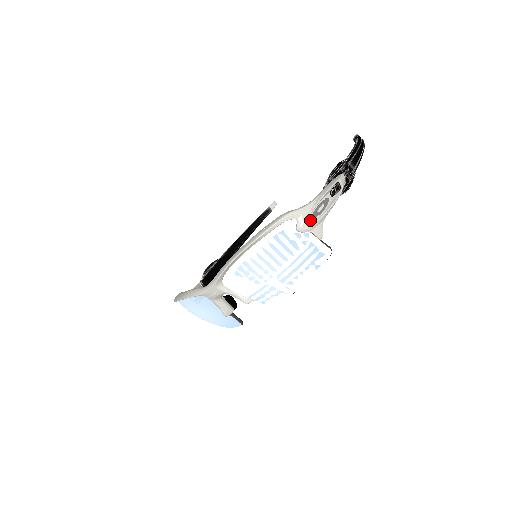
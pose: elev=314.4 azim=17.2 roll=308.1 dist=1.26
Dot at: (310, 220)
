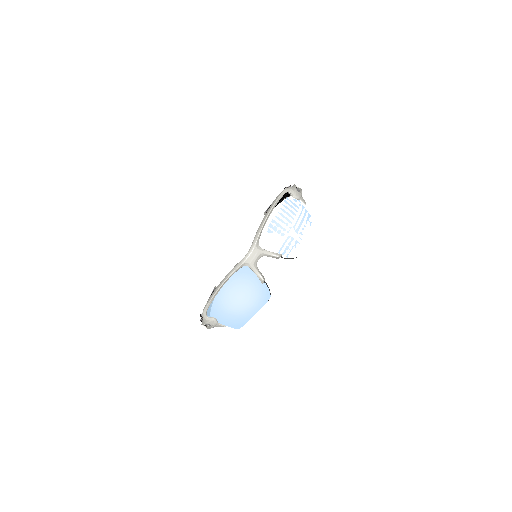
Dot at: (297, 192)
